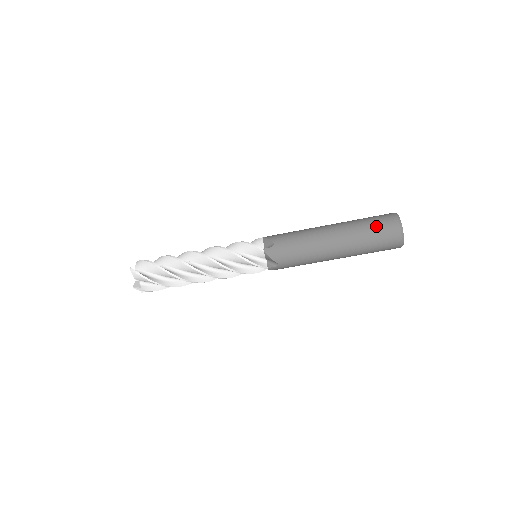
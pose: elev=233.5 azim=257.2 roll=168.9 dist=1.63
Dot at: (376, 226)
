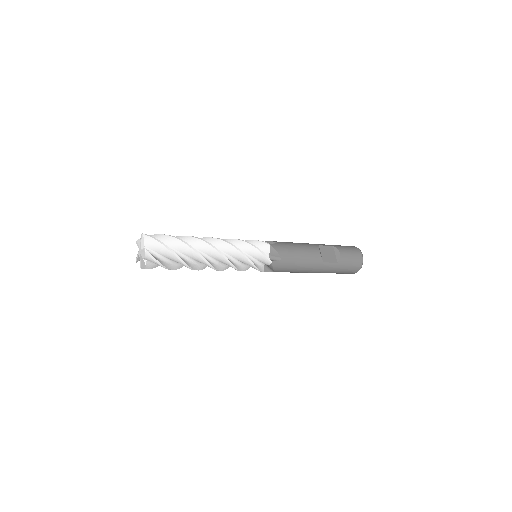
Dot at: occluded
